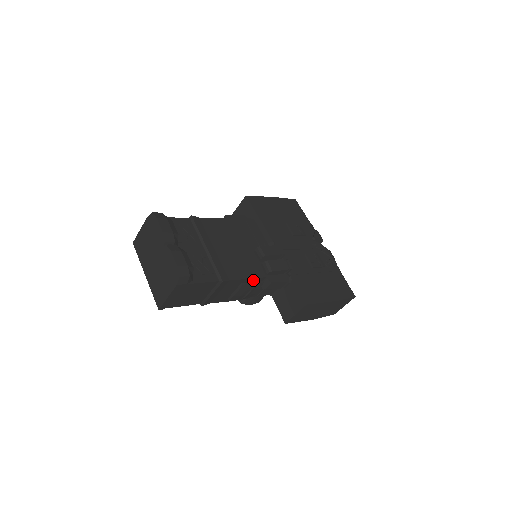
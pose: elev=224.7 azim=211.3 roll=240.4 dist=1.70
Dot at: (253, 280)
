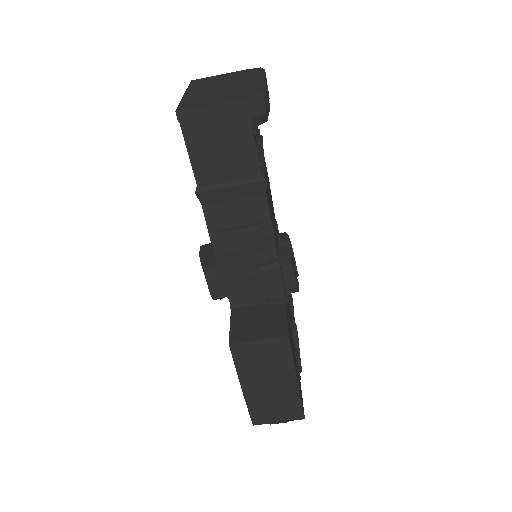
Dot at: (269, 239)
